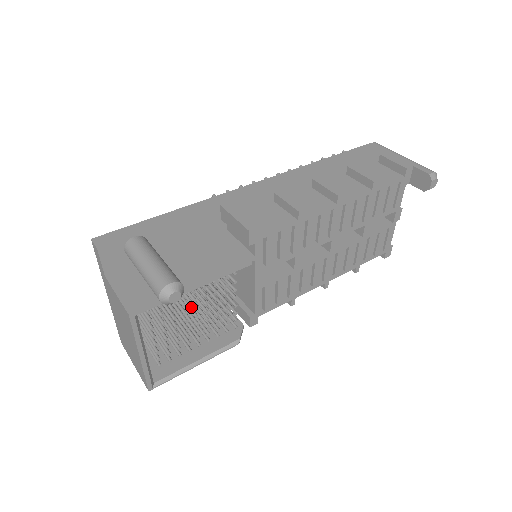
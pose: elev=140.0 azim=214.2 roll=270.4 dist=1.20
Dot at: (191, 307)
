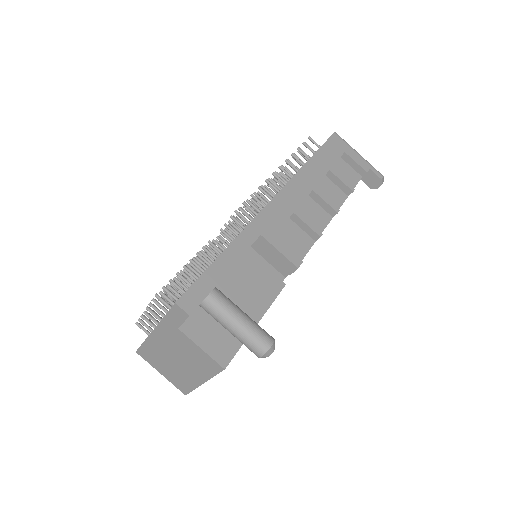
Dot at: occluded
